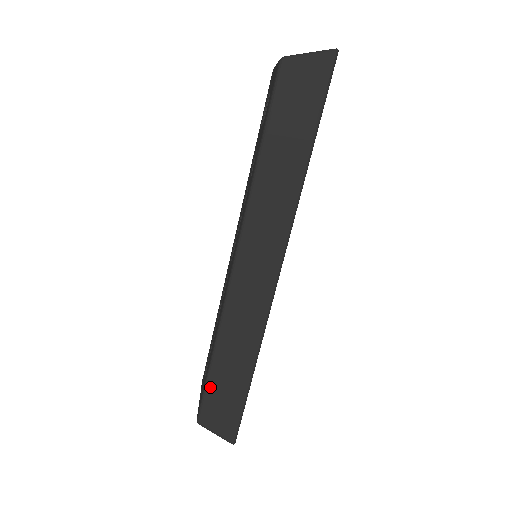
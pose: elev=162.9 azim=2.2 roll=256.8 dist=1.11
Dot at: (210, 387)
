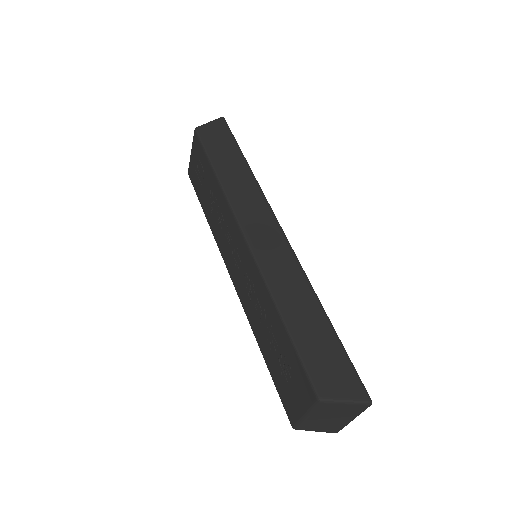
Dot at: (302, 350)
